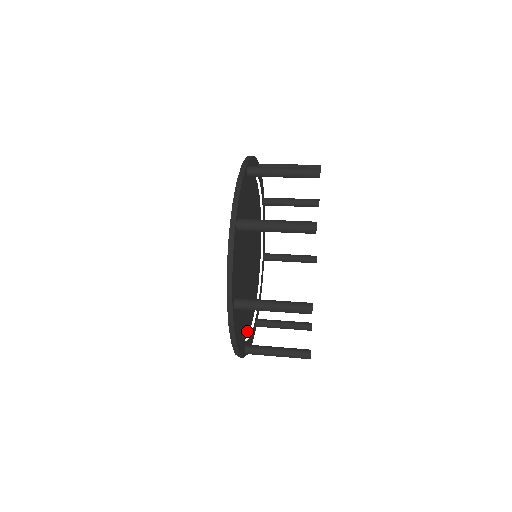
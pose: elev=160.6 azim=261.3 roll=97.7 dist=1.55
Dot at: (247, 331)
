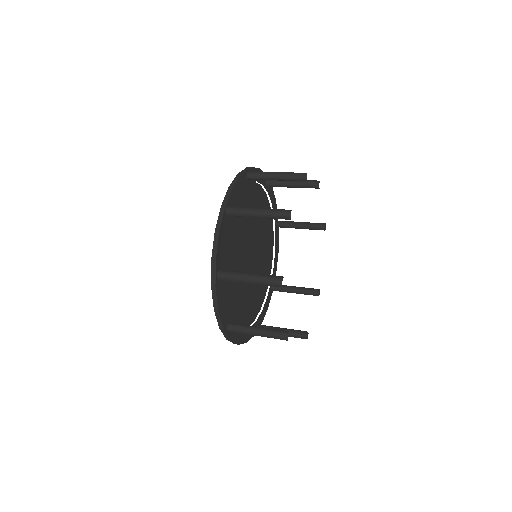
Dot at: (259, 307)
